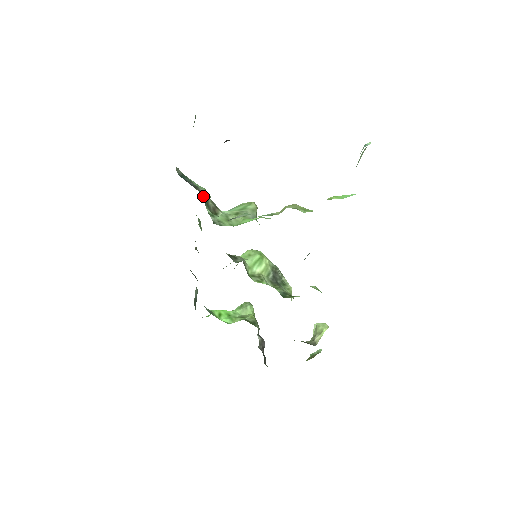
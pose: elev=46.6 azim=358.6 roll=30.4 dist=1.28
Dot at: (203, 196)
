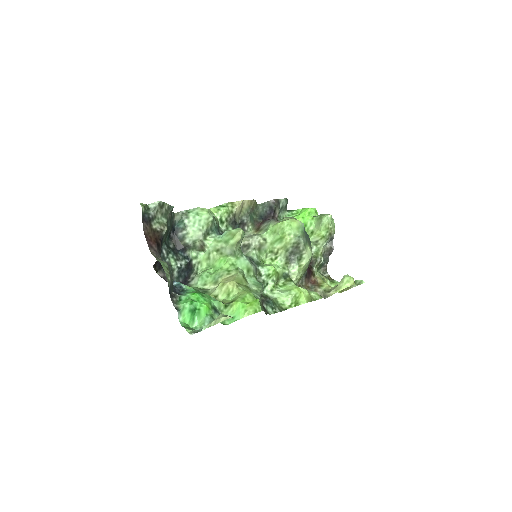
Dot at: (187, 246)
